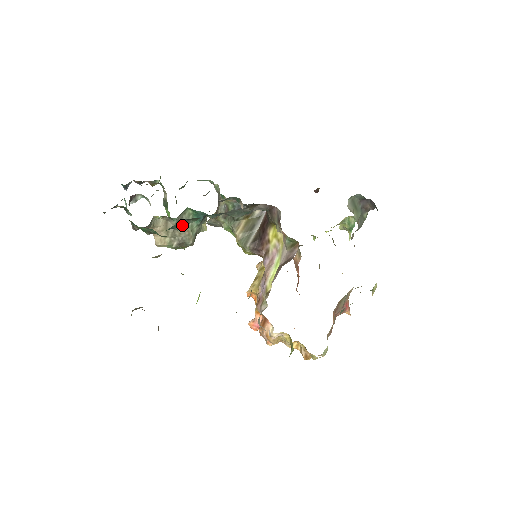
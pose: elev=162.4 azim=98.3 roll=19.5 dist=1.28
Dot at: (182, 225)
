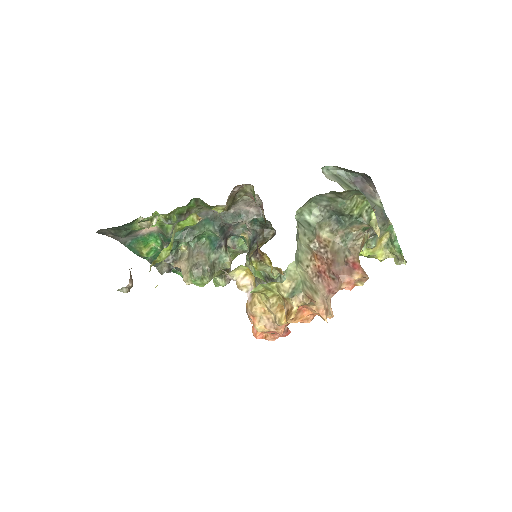
Dot at: (188, 235)
